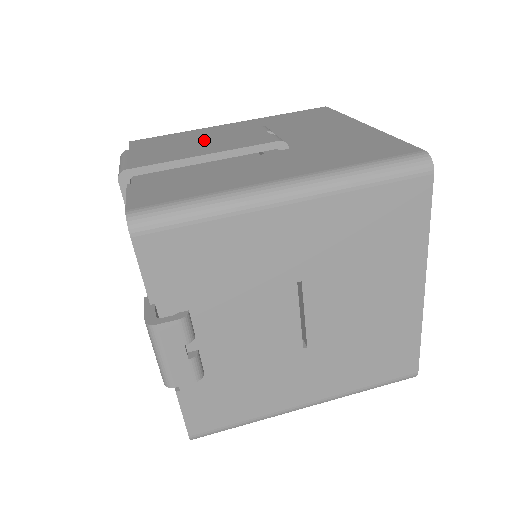
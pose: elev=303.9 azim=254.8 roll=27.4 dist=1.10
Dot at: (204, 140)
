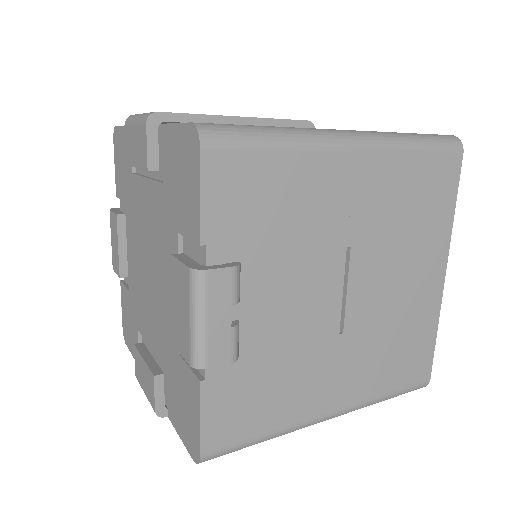
Dot at: occluded
